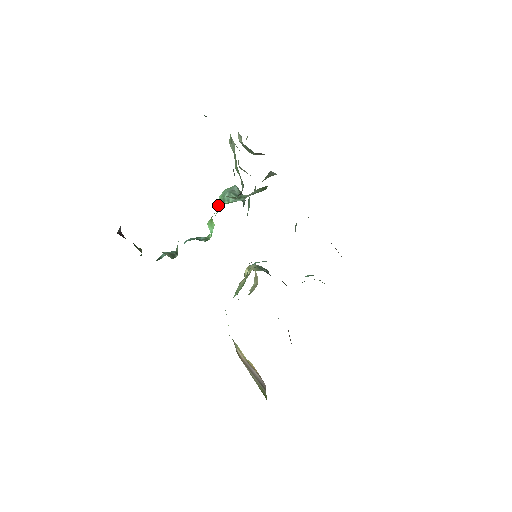
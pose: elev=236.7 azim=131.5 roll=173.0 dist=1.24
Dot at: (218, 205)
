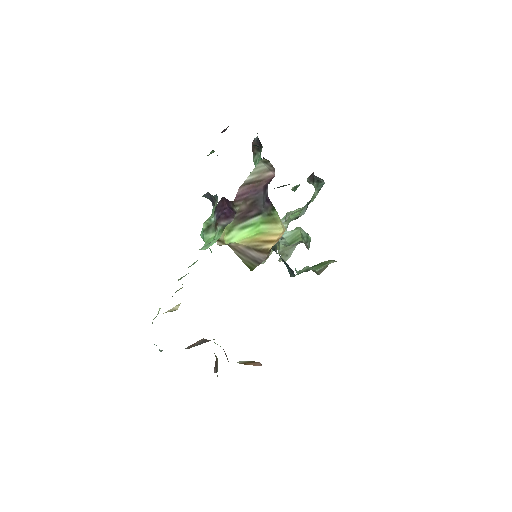
Dot at: occluded
